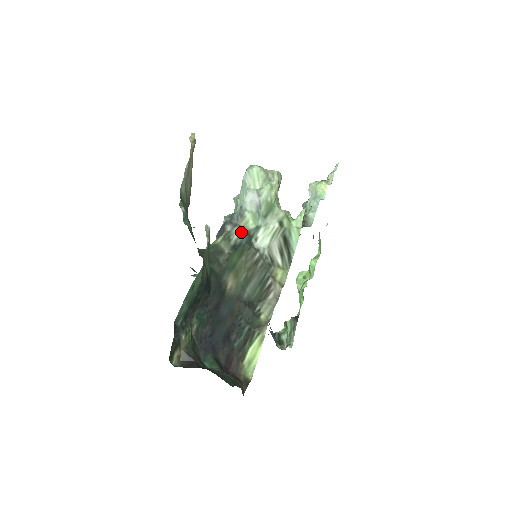
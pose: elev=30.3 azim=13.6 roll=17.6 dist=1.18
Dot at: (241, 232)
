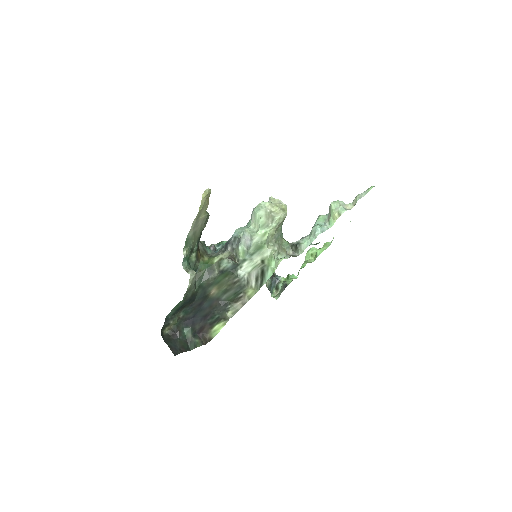
Dot at: (229, 263)
